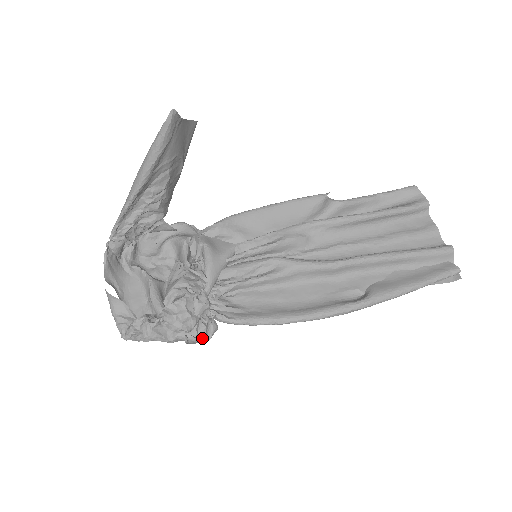
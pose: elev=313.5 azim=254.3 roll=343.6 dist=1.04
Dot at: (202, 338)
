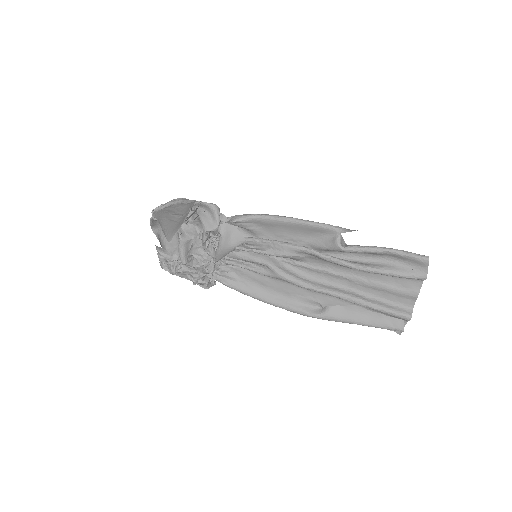
Dot at: (206, 282)
